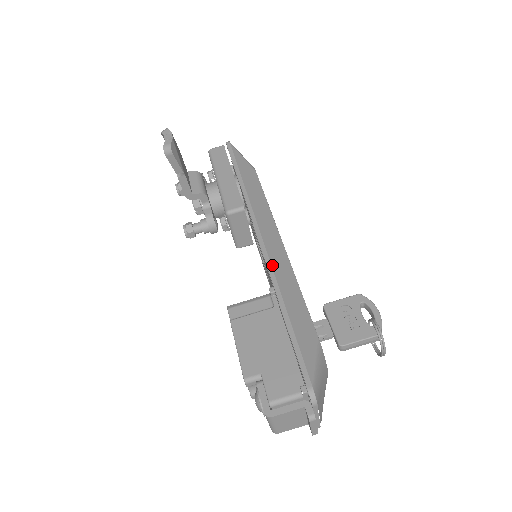
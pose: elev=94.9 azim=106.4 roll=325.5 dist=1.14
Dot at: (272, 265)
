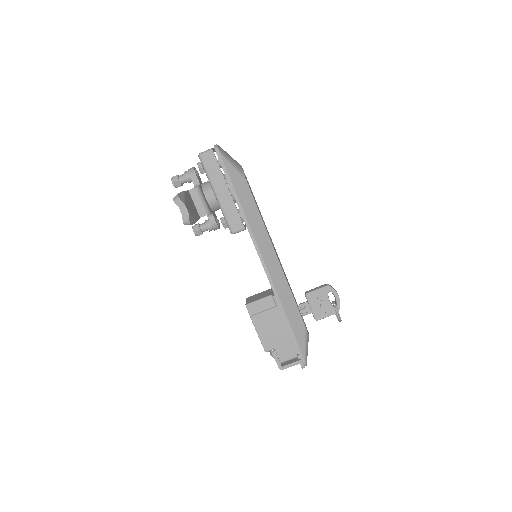
Dot at: (275, 286)
